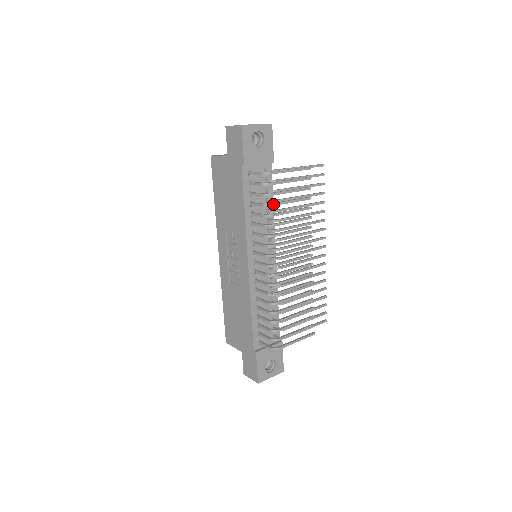
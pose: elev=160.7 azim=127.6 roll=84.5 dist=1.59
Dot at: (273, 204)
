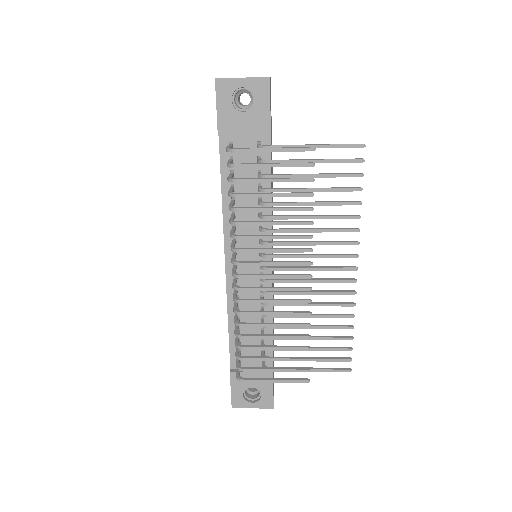
Dot at: (239, 195)
